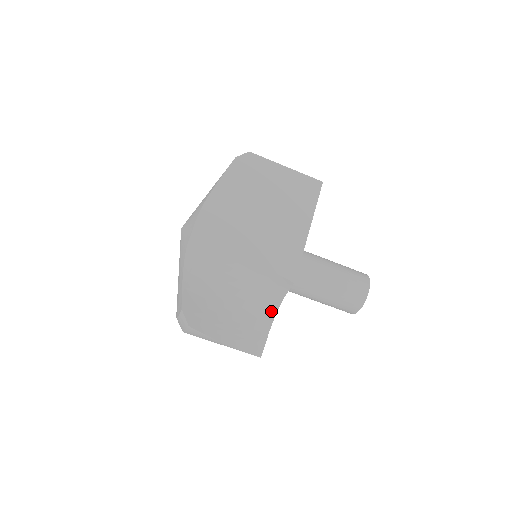
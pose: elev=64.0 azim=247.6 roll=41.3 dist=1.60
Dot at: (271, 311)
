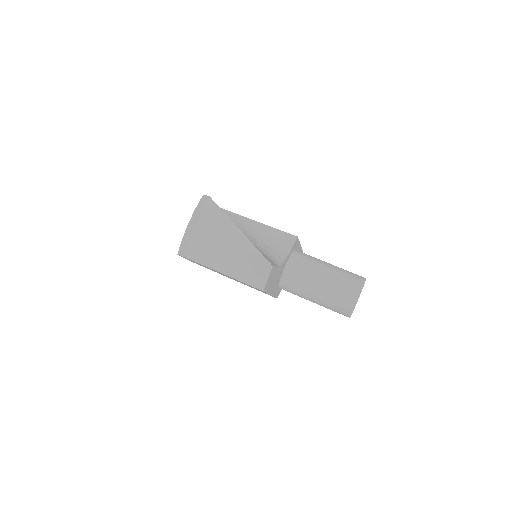
Dot at: (277, 259)
